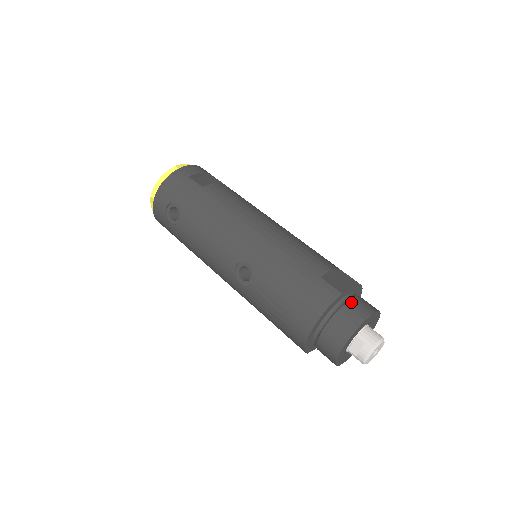
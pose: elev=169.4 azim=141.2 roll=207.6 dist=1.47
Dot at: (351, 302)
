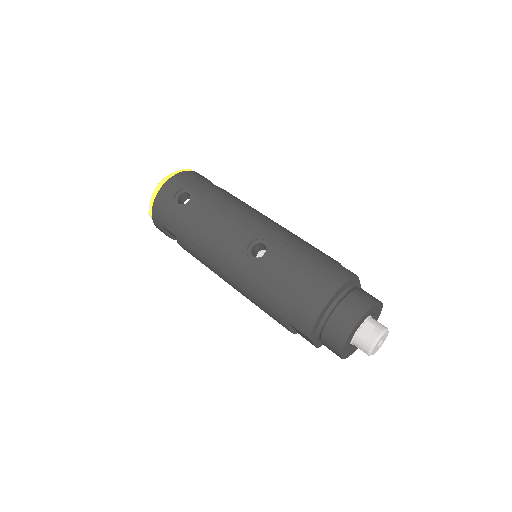
Dot at: occluded
